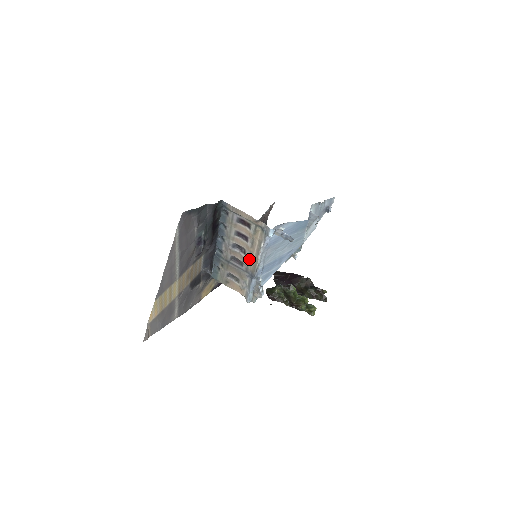
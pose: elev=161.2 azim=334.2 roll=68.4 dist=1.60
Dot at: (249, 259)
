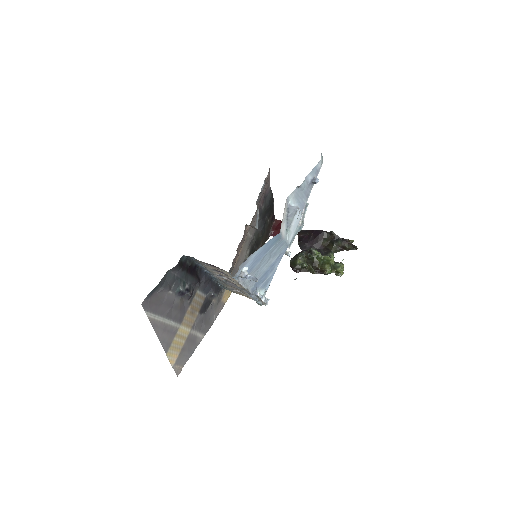
Dot at: (238, 284)
